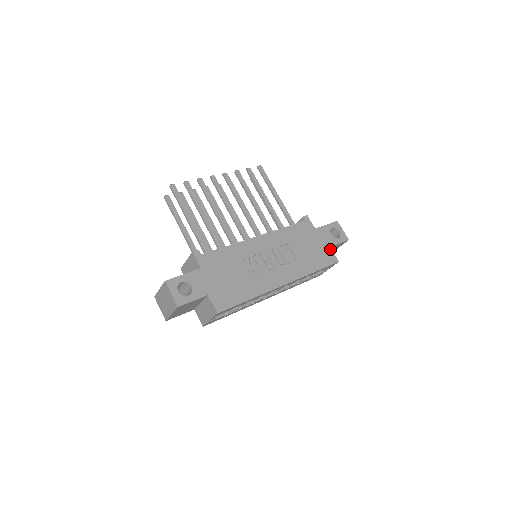
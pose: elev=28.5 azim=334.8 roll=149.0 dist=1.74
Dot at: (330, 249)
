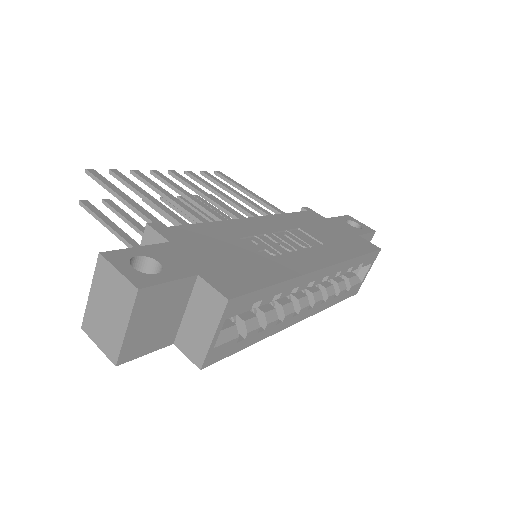
Dot at: (360, 237)
